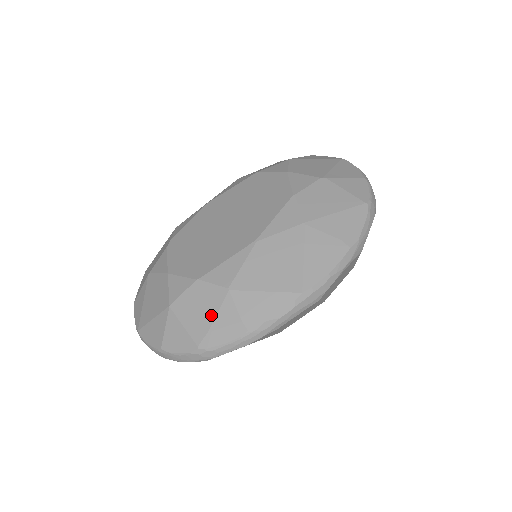
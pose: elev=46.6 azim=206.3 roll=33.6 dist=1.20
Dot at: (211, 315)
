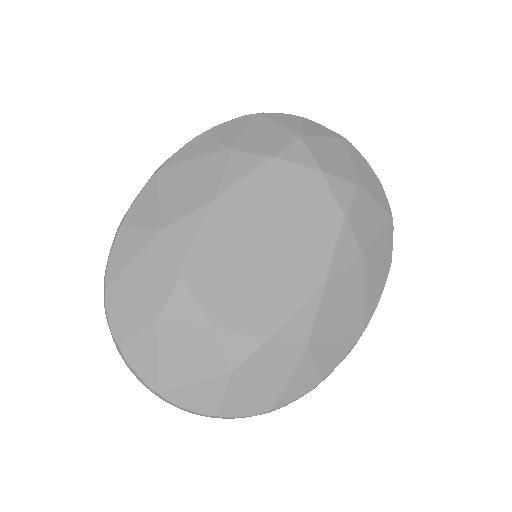
Dot at: (288, 375)
